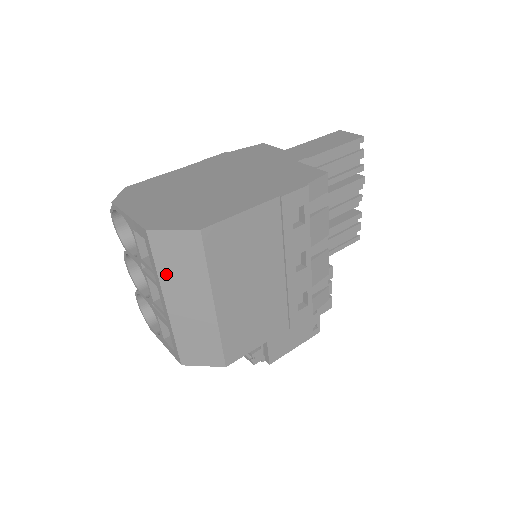
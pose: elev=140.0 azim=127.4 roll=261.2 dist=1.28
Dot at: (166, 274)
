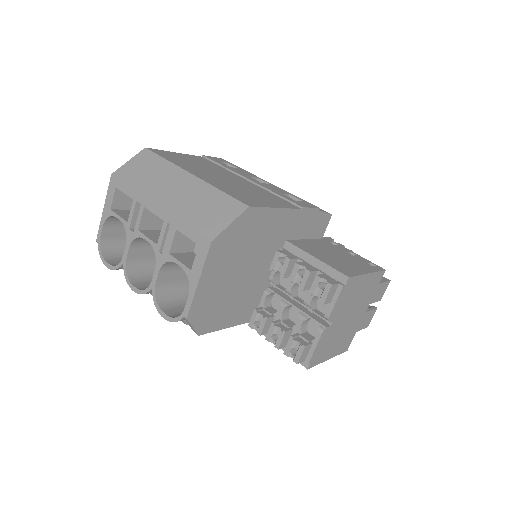
Dot at: (141, 185)
